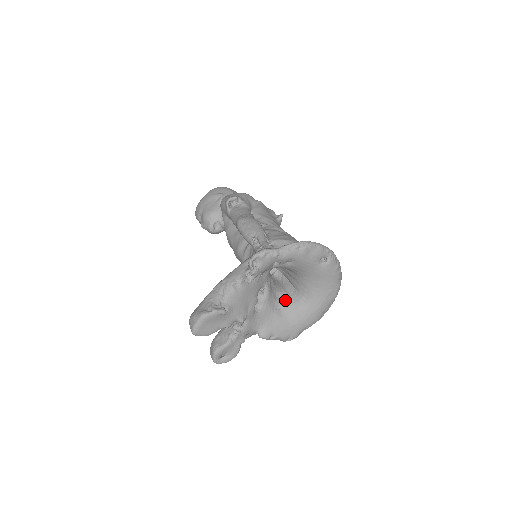
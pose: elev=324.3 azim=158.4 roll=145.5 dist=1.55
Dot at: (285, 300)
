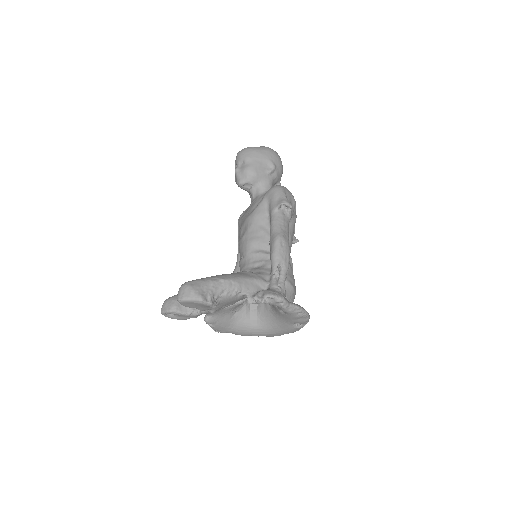
Dot at: (244, 310)
